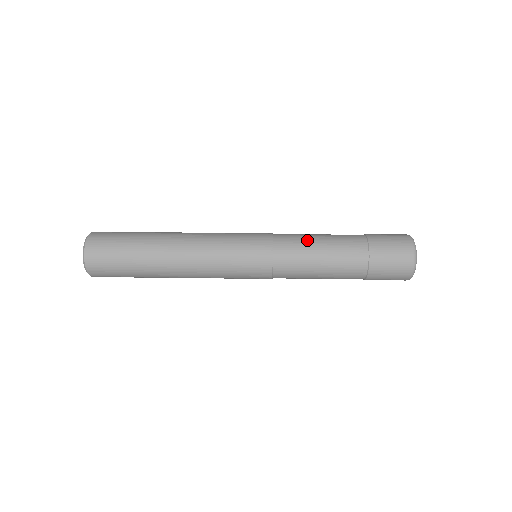
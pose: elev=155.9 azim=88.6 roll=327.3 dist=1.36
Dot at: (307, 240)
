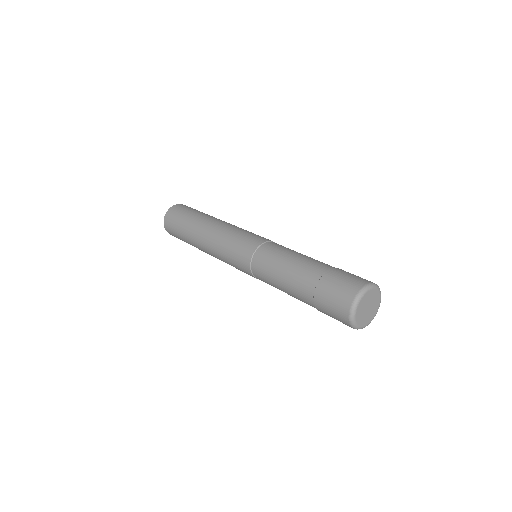
Dot at: (276, 261)
